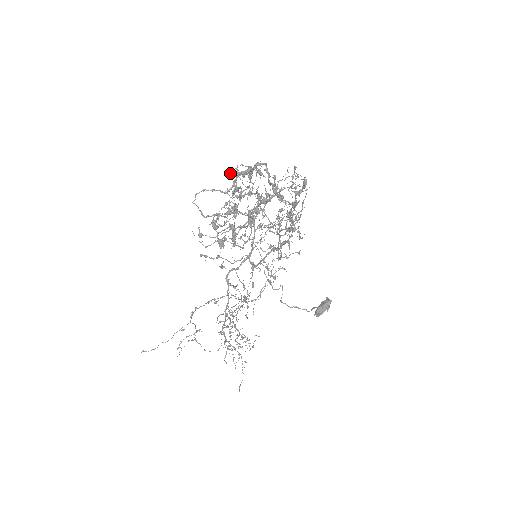
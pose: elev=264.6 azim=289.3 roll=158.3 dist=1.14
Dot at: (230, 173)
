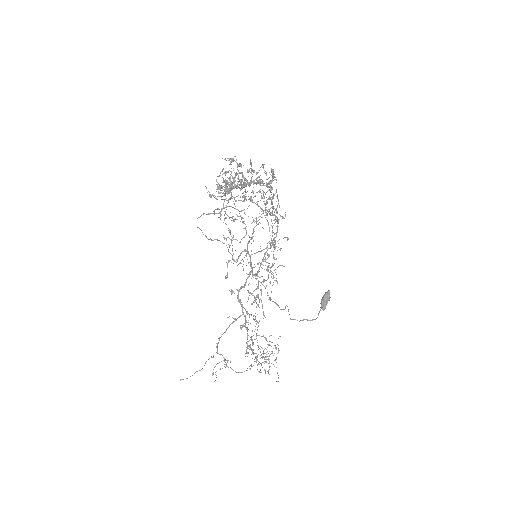
Dot at: occluded
